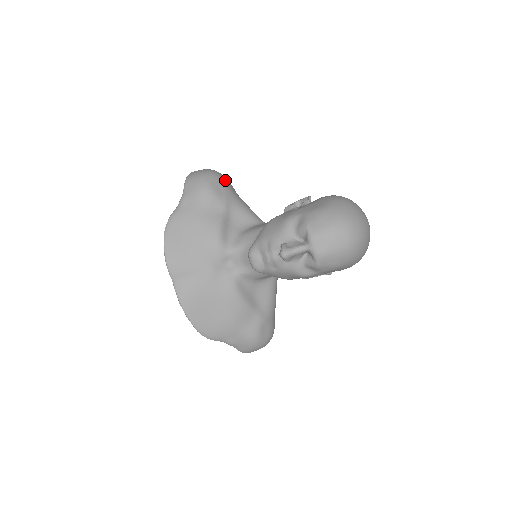
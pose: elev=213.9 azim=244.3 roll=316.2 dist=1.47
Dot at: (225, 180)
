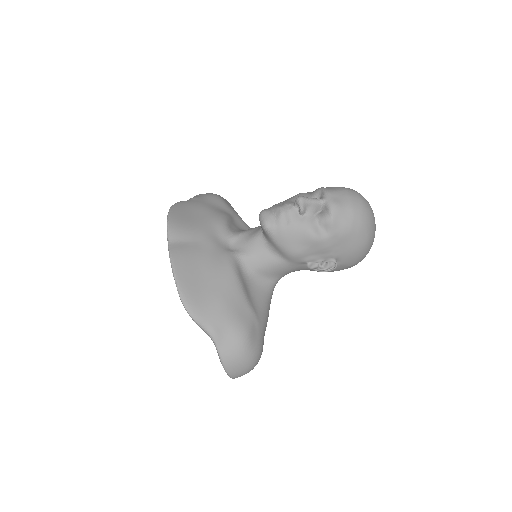
Dot at: occluded
